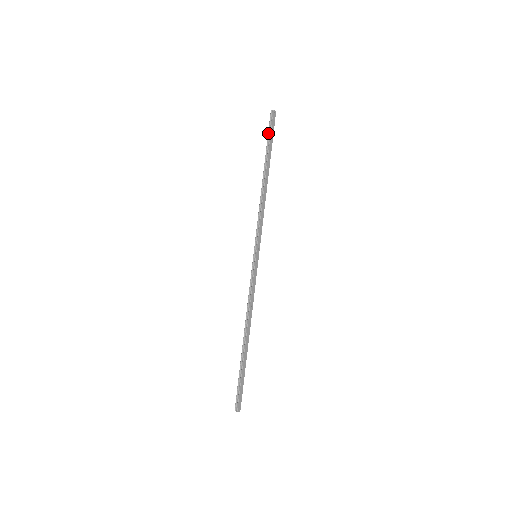
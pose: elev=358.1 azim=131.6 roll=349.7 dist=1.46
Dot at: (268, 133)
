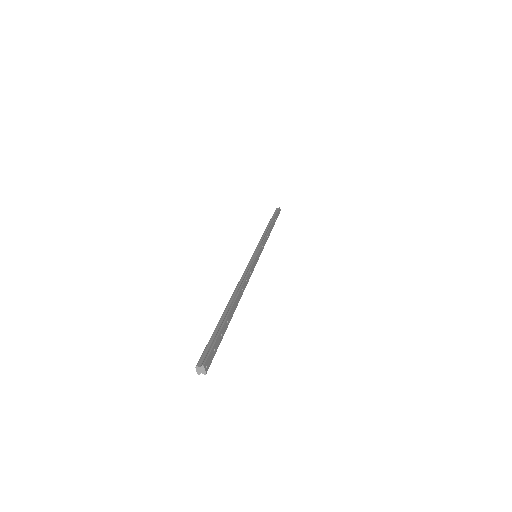
Dot at: (274, 212)
